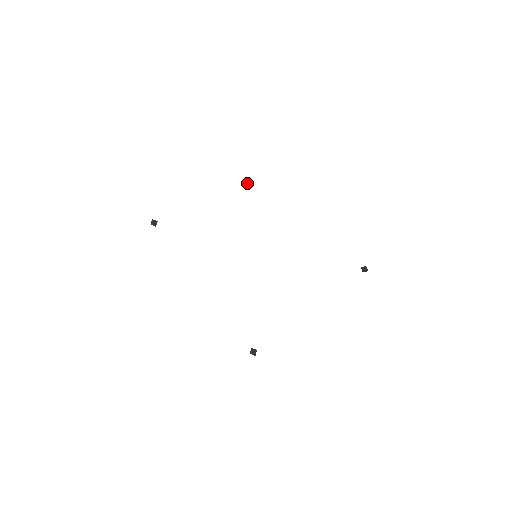
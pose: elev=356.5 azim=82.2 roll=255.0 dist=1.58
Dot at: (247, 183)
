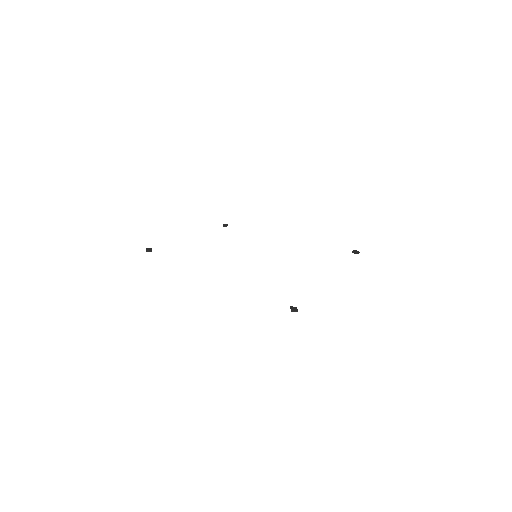
Dot at: (224, 224)
